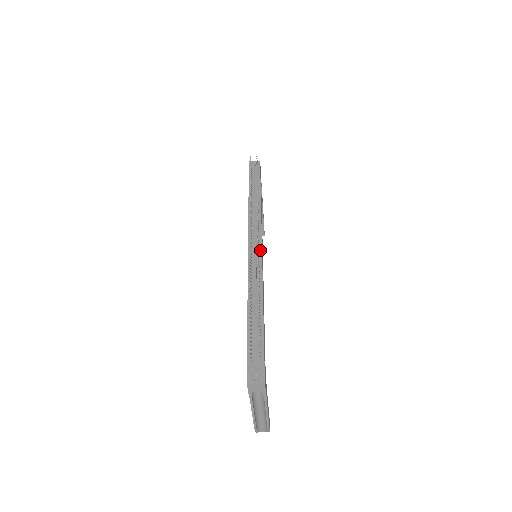
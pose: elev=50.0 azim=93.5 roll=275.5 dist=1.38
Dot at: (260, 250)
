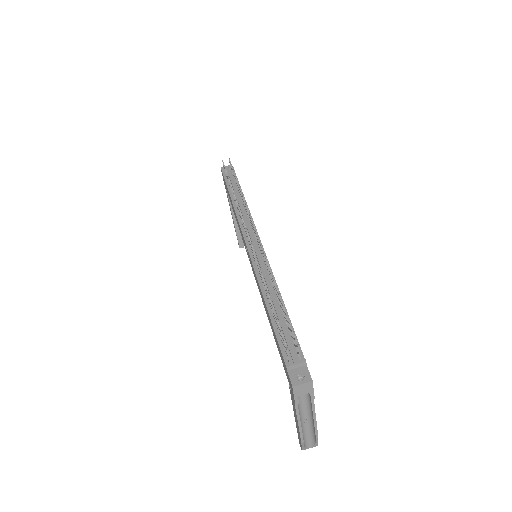
Dot at: occluded
